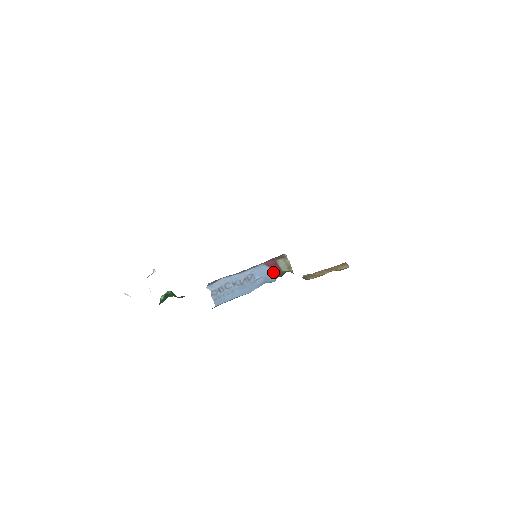
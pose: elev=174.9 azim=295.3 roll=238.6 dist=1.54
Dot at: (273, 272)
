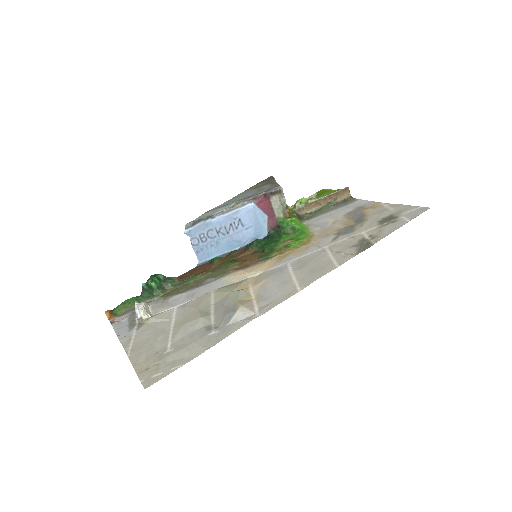
Dot at: (265, 218)
